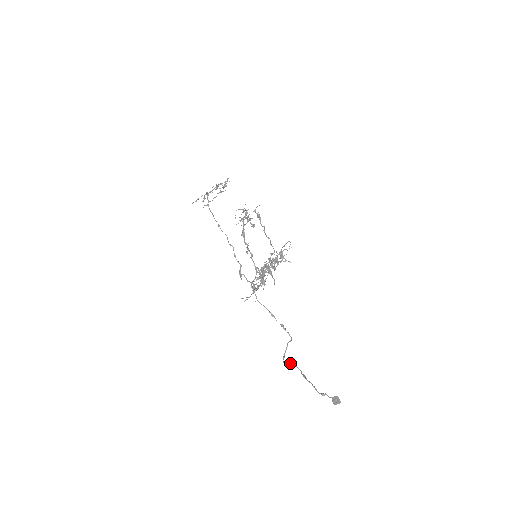
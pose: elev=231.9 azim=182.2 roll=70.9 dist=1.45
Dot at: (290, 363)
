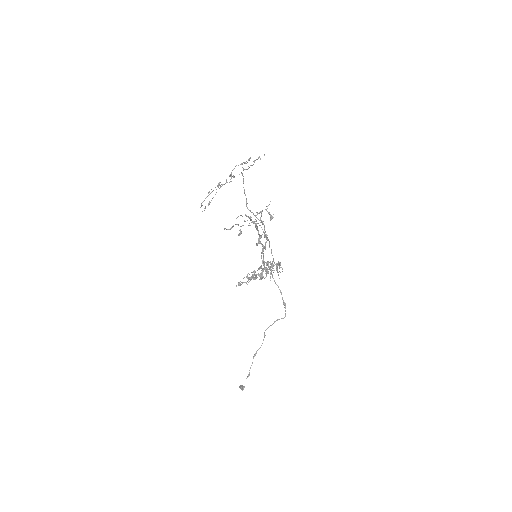
Dot at: (264, 336)
